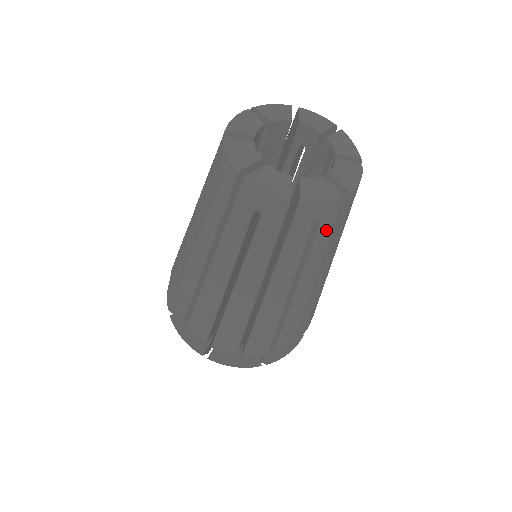
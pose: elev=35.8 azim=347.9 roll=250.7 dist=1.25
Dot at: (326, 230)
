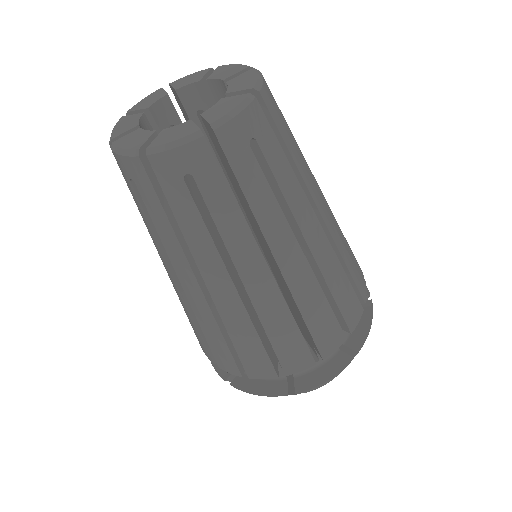
Dot at: (214, 184)
